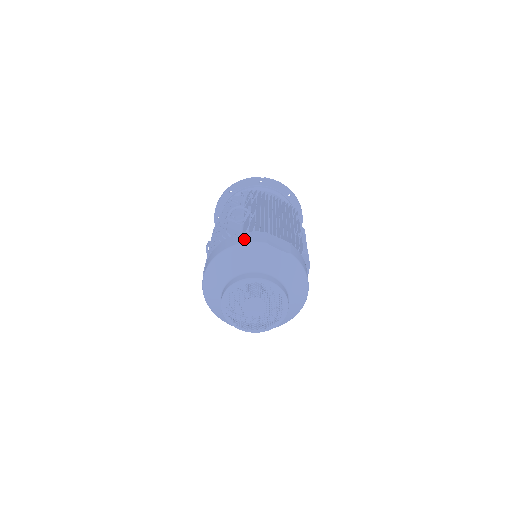
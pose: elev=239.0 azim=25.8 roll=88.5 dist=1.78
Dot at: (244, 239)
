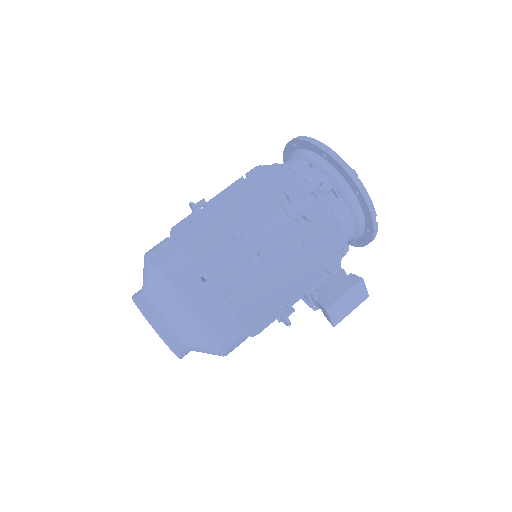
Dot at: occluded
